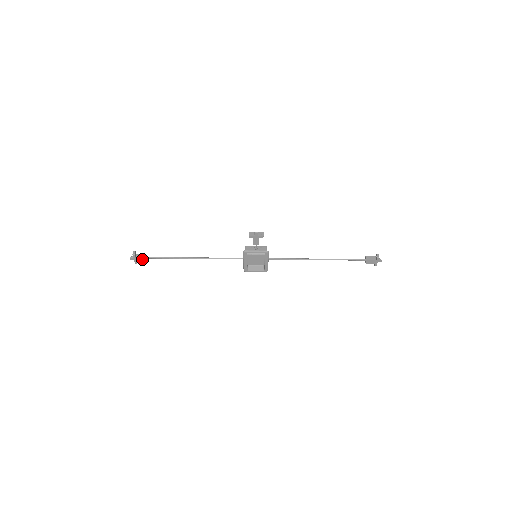
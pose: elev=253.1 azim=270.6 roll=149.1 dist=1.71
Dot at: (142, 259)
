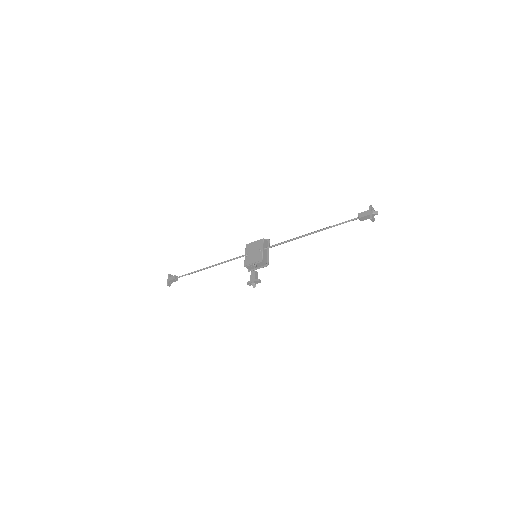
Dot at: (176, 280)
